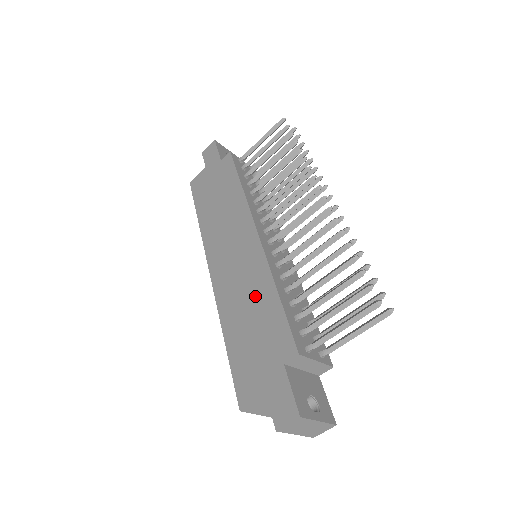
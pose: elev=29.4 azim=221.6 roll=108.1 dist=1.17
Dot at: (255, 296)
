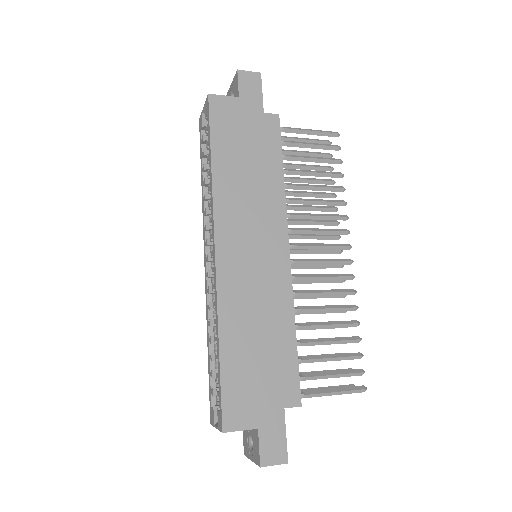
Dot at: (270, 321)
